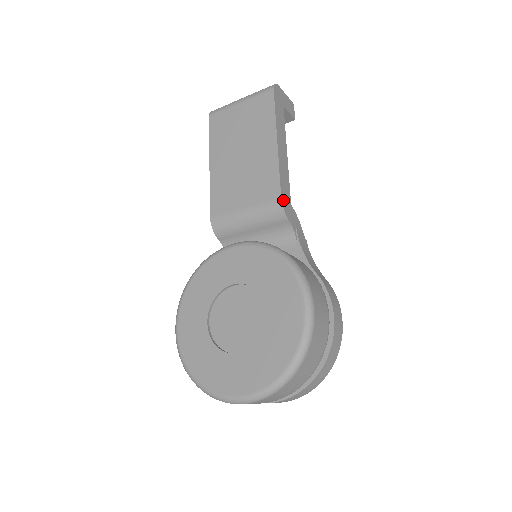
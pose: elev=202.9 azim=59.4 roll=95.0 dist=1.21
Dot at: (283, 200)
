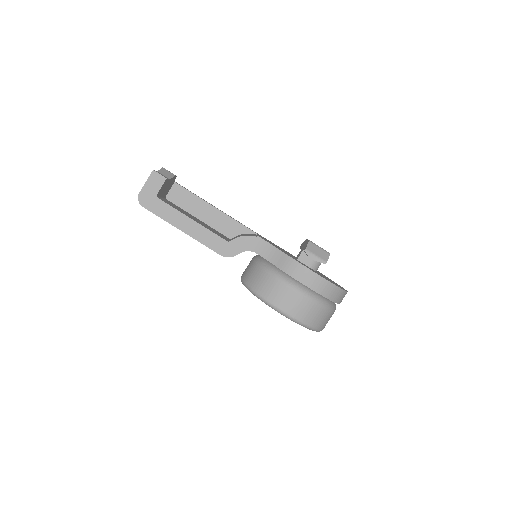
Dot at: (223, 253)
